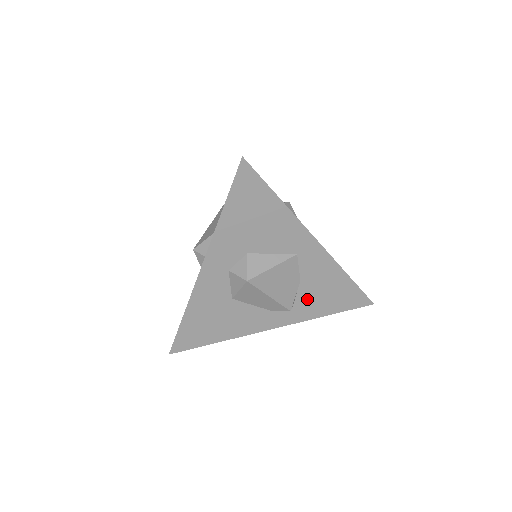
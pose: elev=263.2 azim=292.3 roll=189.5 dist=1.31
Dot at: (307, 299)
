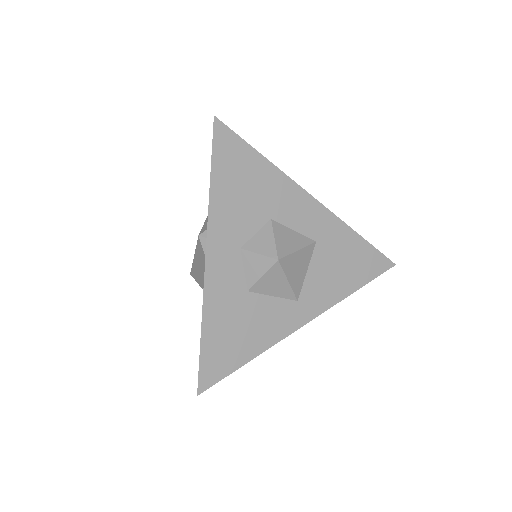
Dot at: occluded
